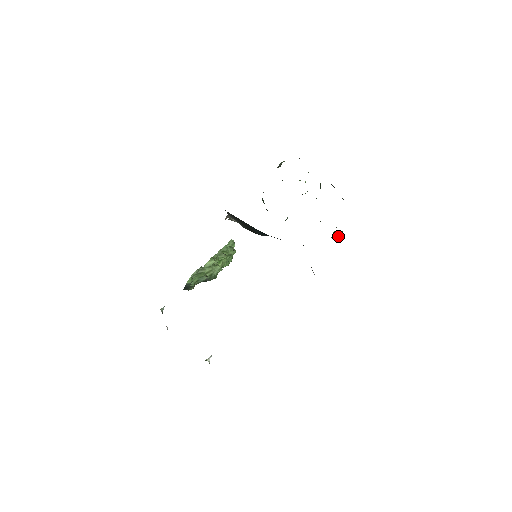
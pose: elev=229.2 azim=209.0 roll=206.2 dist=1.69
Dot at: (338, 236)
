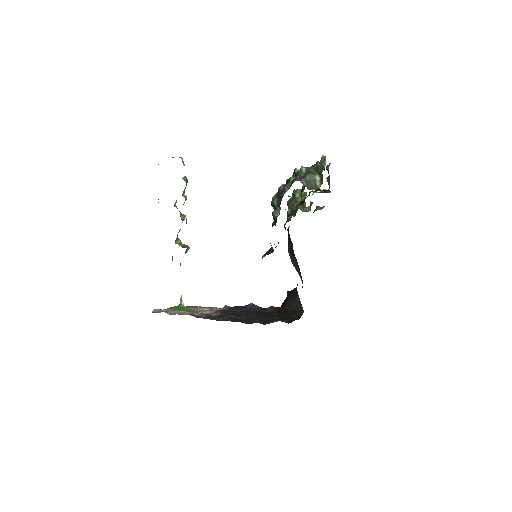
Dot at: (305, 204)
